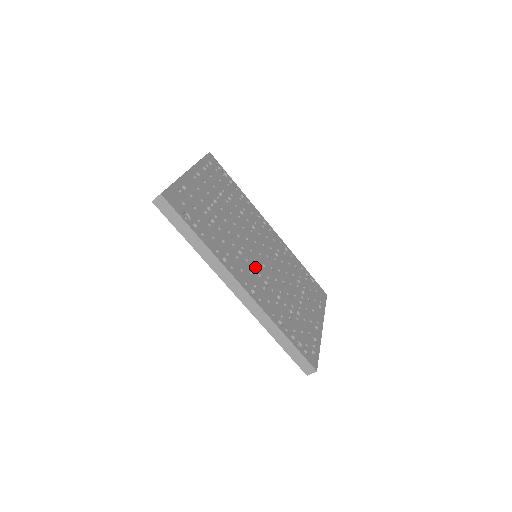
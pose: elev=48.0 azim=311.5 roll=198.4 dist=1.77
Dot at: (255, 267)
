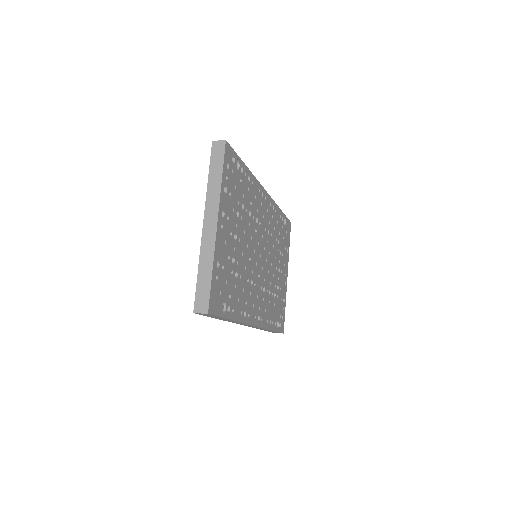
Dot at: (259, 282)
